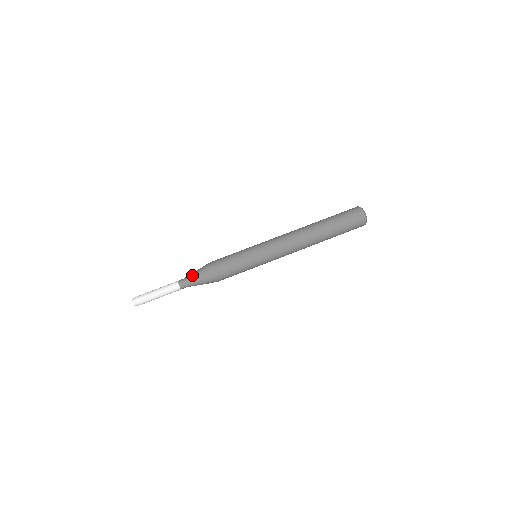
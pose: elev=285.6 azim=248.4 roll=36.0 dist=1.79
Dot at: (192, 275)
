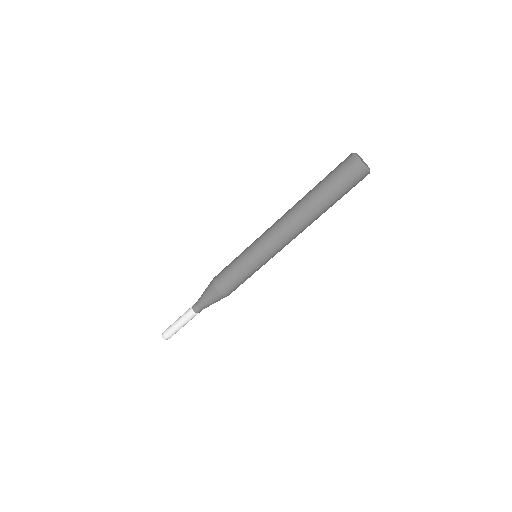
Dot at: (202, 300)
